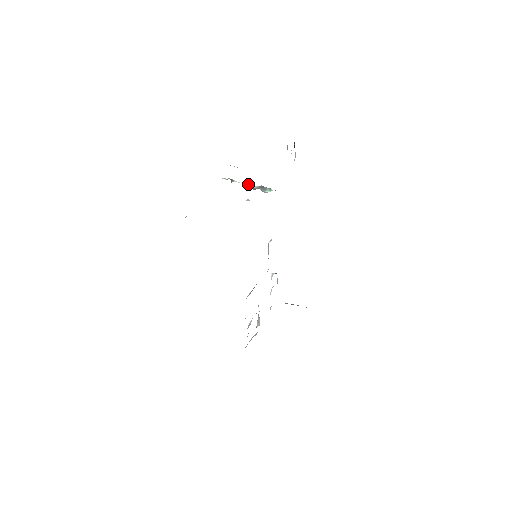
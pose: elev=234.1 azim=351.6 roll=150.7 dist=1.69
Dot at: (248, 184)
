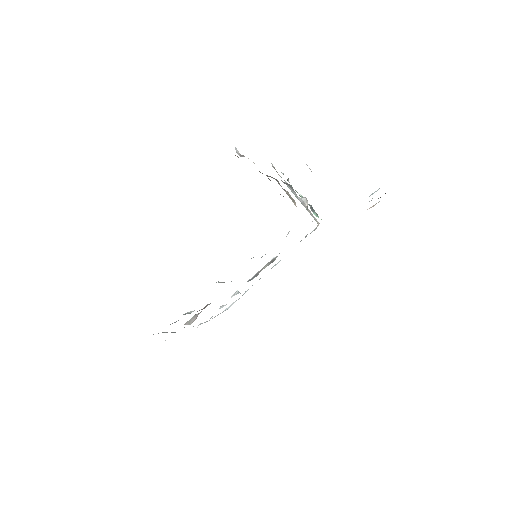
Dot at: (300, 194)
